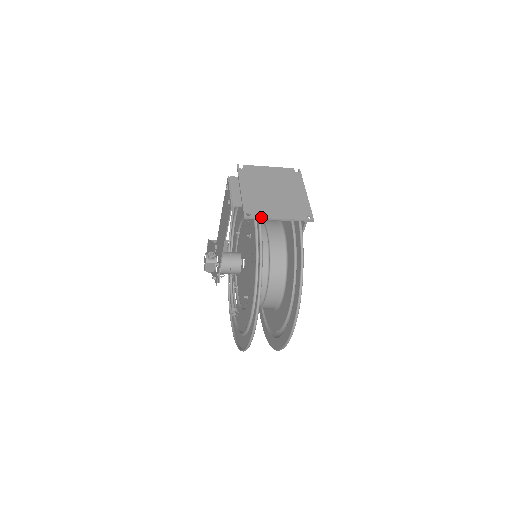
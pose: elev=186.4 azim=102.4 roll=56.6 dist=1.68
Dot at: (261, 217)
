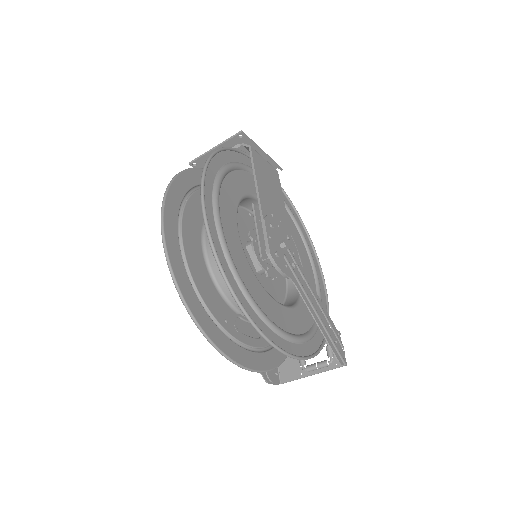
Dot at: (201, 156)
